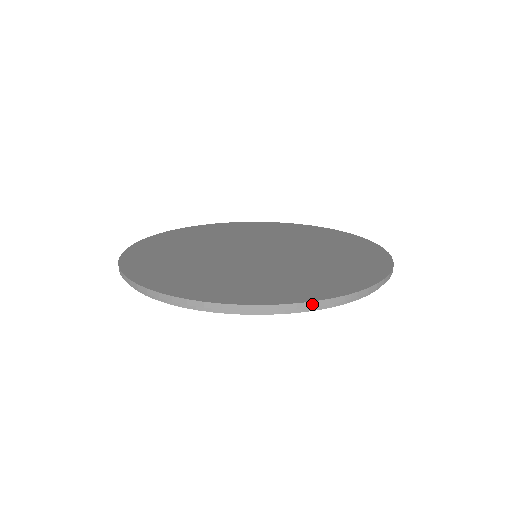
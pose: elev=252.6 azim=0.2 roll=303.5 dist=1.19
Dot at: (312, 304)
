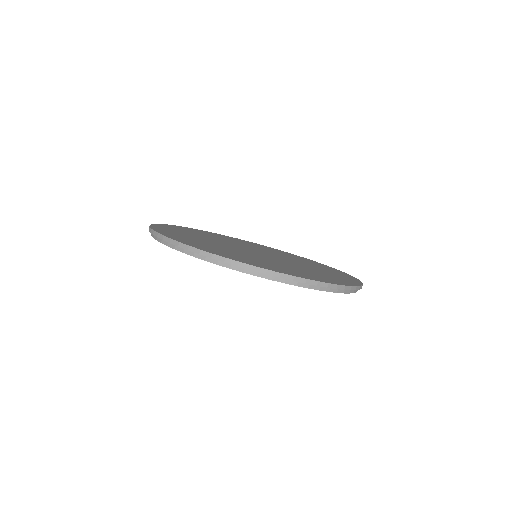
Dot at: (237, 263)
